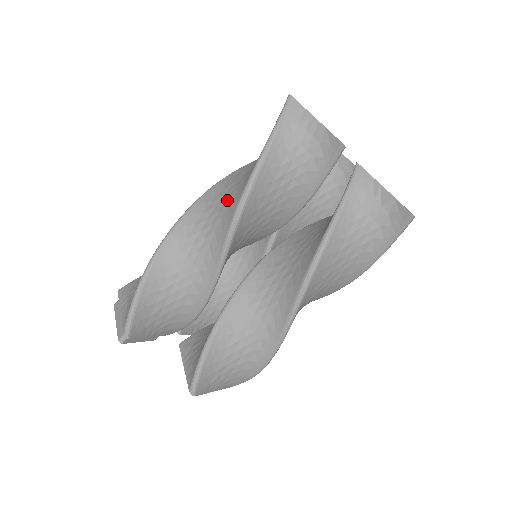
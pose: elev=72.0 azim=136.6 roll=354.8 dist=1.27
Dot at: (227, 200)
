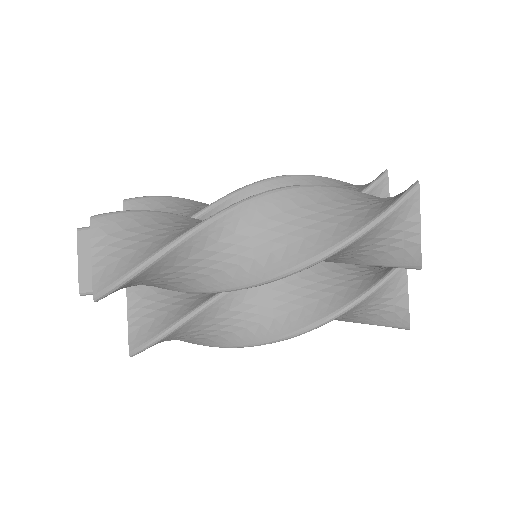
Dot at: (286, 238)
